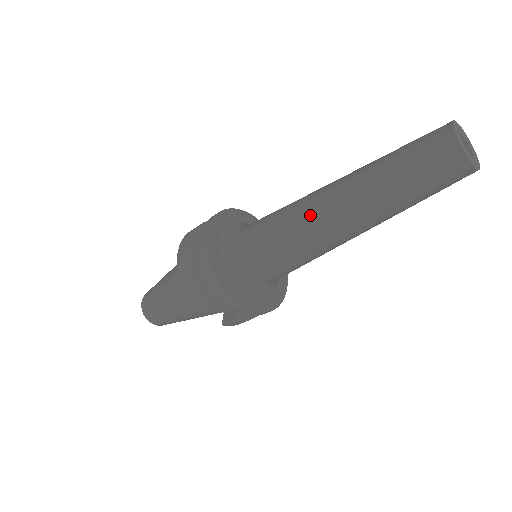
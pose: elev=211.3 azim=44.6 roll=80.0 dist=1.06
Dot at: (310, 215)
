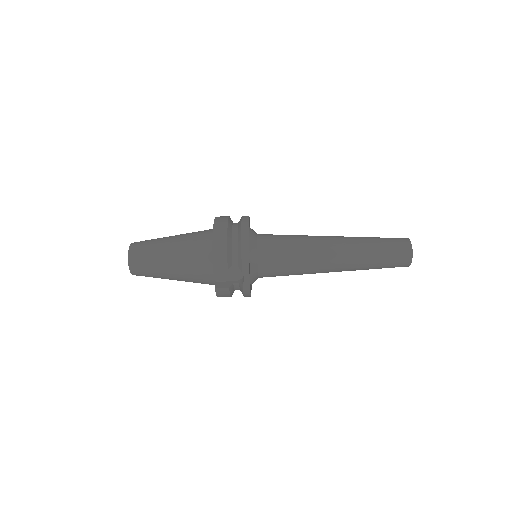
Dot at: (322, 245)
